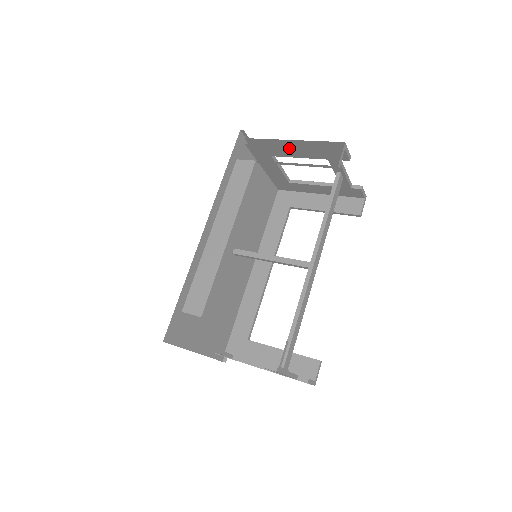
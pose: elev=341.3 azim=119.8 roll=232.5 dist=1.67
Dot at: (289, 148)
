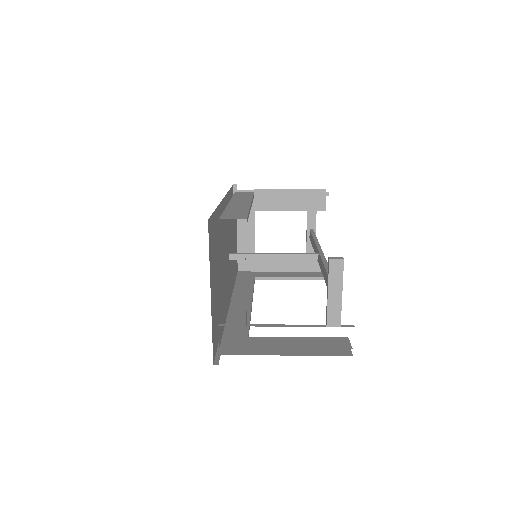
Dot at: (277, 197)
